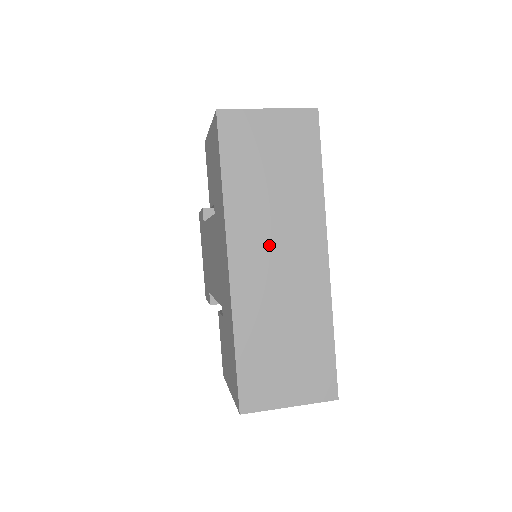
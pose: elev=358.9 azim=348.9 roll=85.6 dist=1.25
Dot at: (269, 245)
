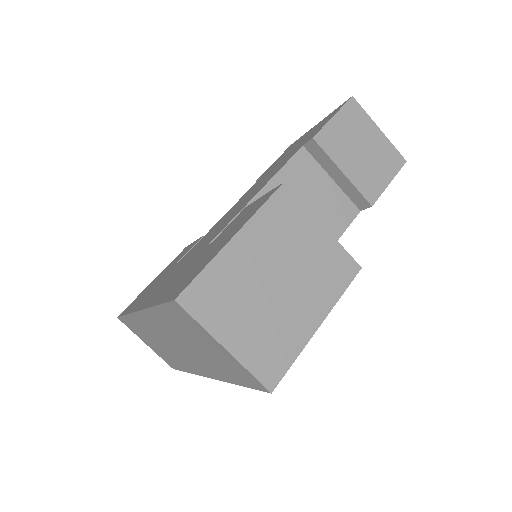
Dot at: (171, 339)
